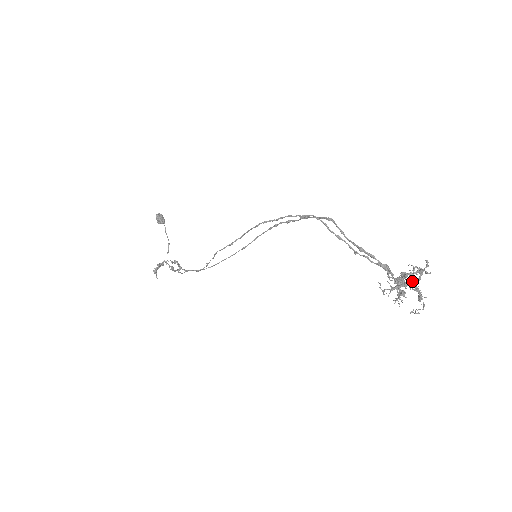
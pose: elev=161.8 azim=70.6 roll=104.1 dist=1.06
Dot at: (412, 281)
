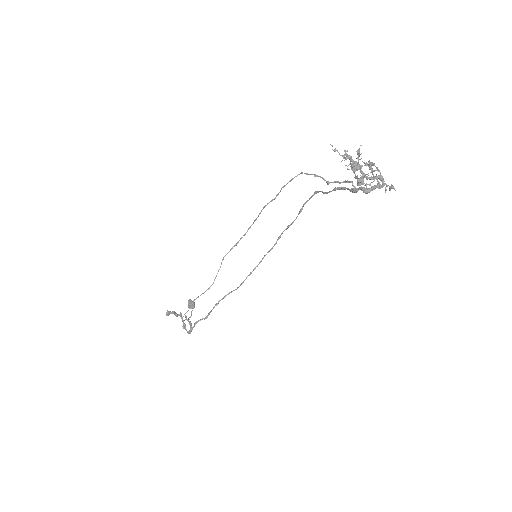
Dot at: (374, 186)
